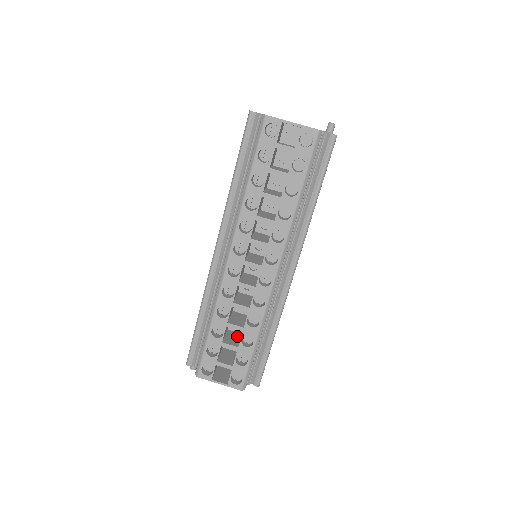
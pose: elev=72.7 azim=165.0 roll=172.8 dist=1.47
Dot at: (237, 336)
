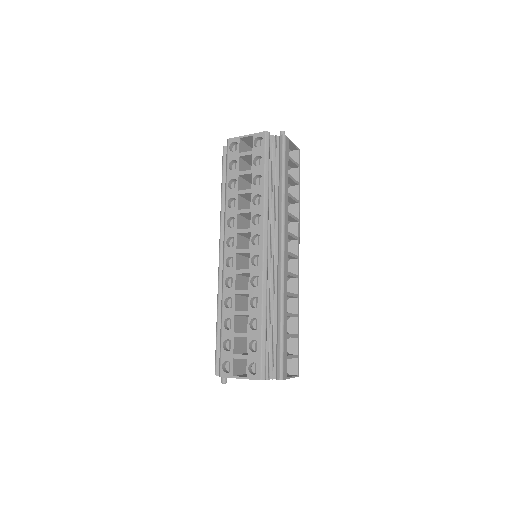
Dot at: occluded
